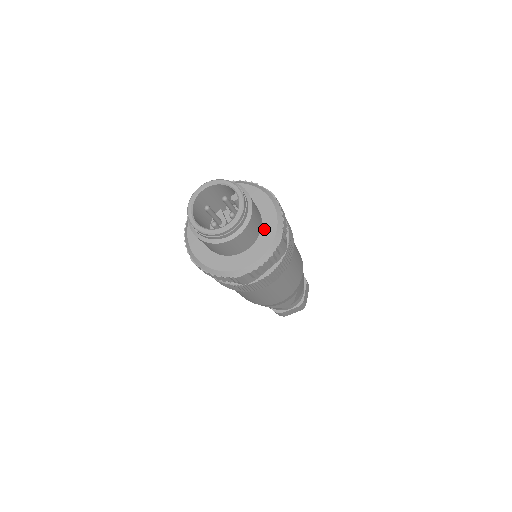
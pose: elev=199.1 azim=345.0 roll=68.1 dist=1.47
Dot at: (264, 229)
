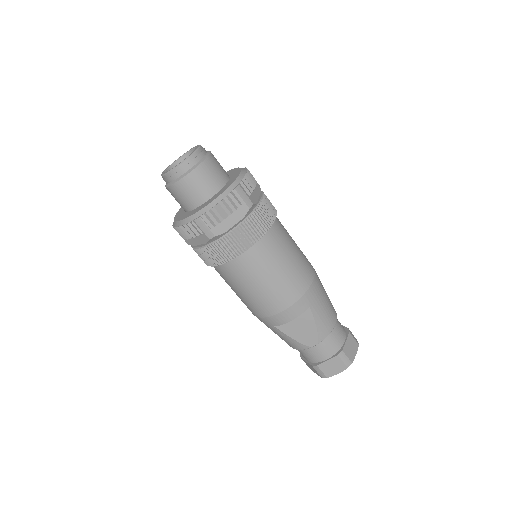
Dot at: (227, 184)
